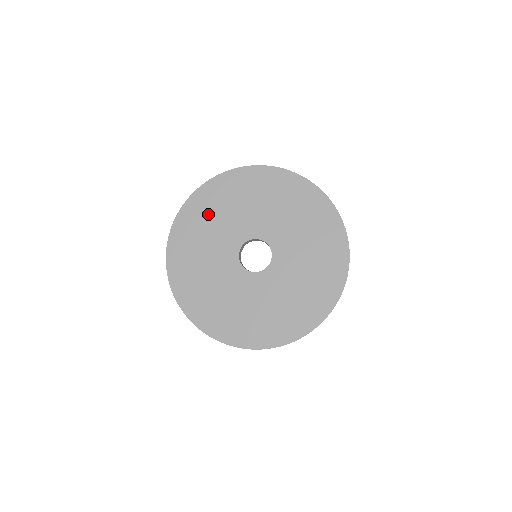
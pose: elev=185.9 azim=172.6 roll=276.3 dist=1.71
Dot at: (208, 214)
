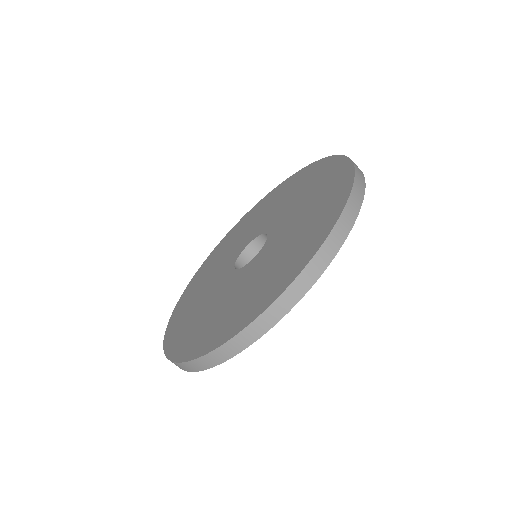
Dot at: (229, 242)
